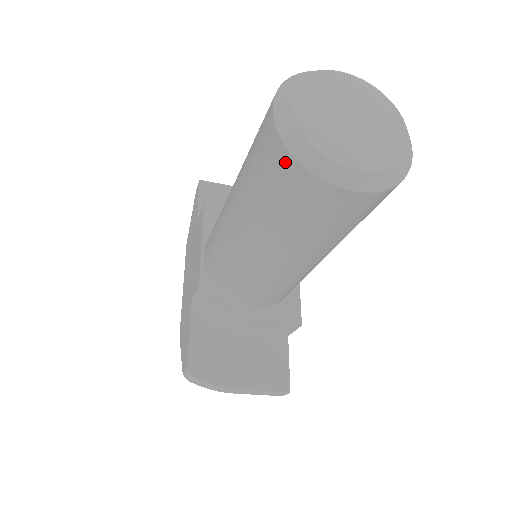
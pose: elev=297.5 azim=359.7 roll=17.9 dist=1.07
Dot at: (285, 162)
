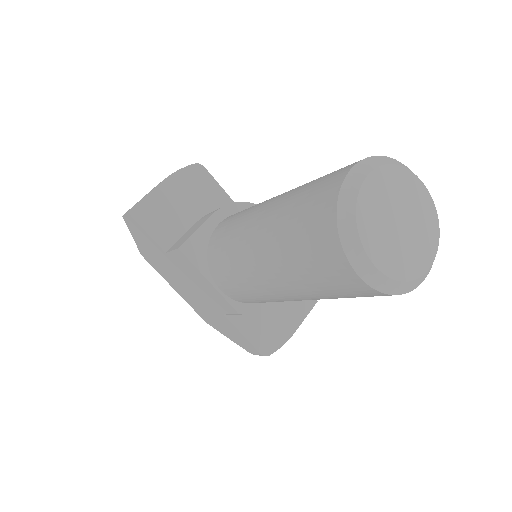
Dot at: (379, 295)
